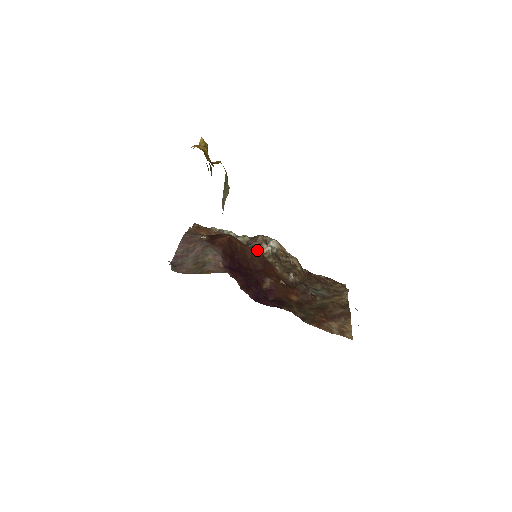
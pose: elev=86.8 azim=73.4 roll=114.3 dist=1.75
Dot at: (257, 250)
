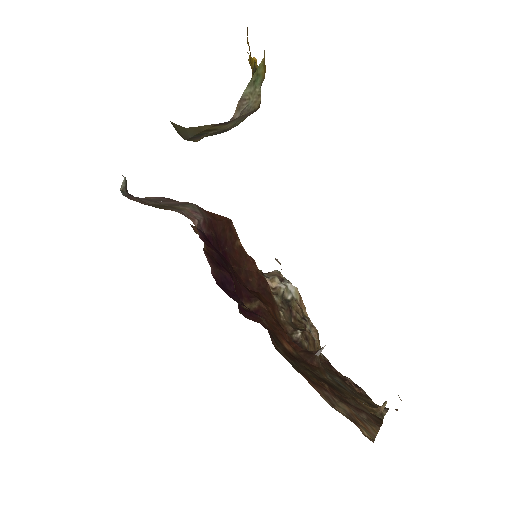
Dot at: (263, 275)
